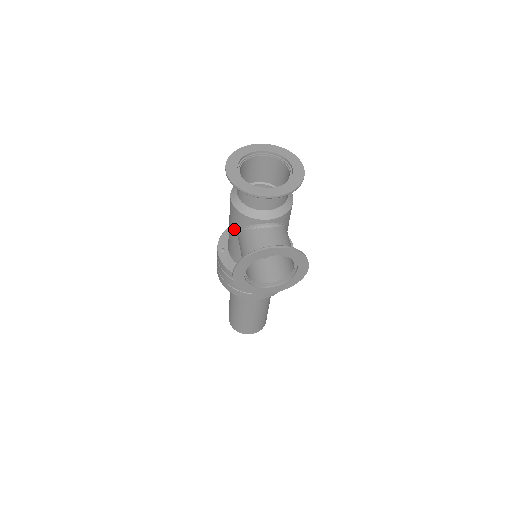
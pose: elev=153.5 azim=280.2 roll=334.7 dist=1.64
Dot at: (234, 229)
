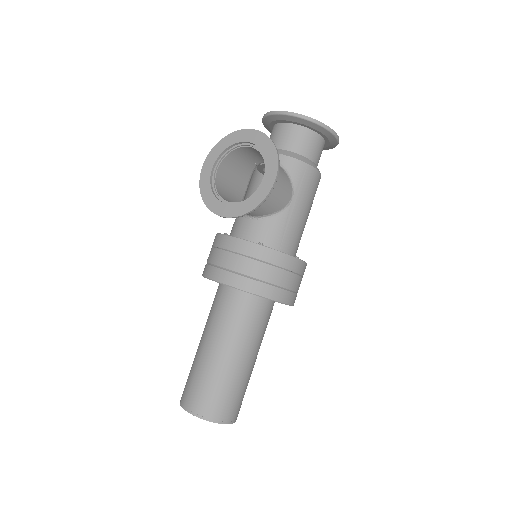
Dot at: occluded
